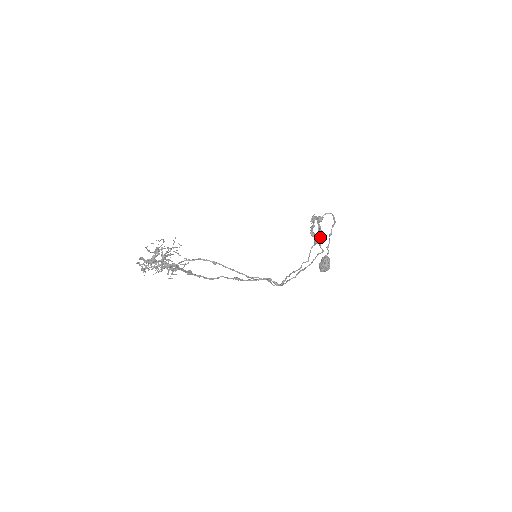
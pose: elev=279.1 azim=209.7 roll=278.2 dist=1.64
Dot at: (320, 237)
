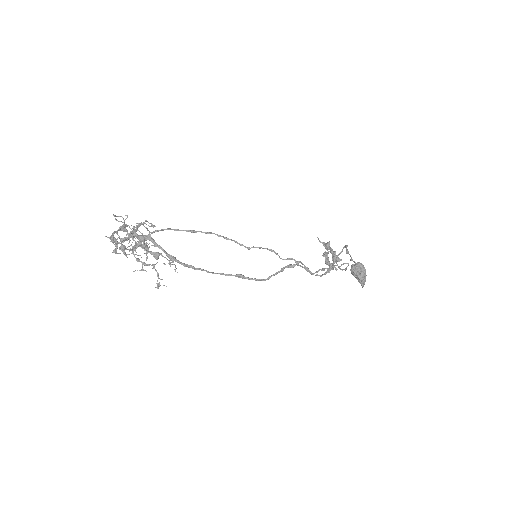
Dot at: (344, 269)
